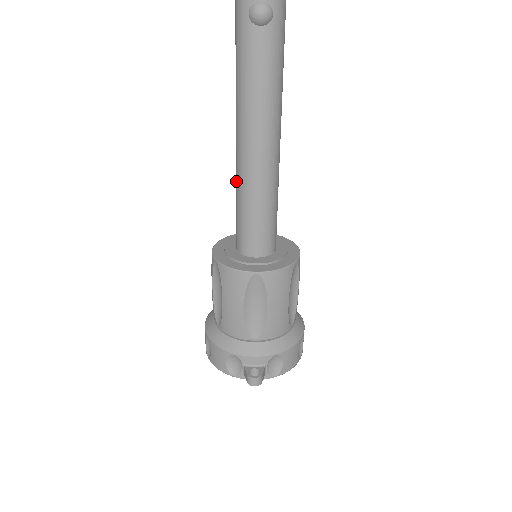
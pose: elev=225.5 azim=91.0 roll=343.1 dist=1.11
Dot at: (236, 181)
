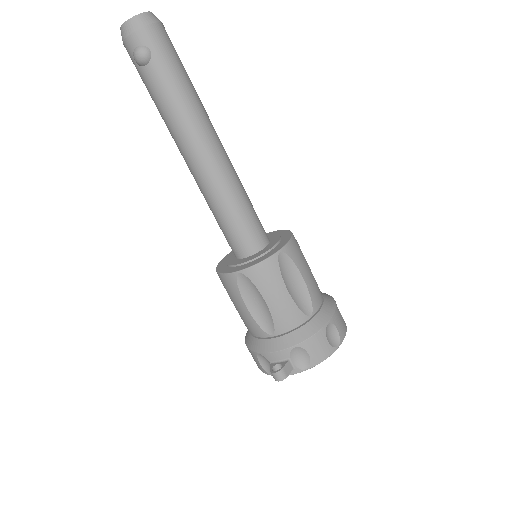
Dot at: occluded
